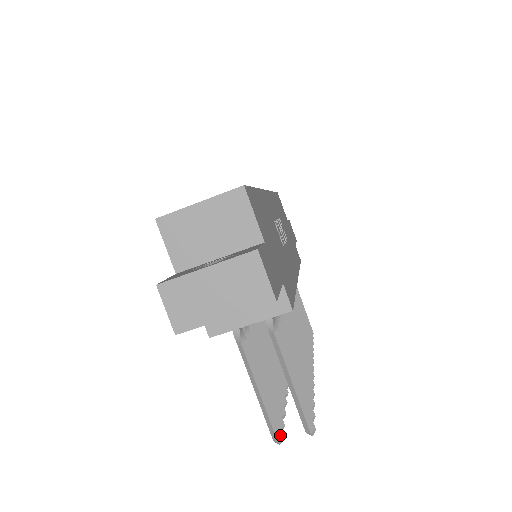
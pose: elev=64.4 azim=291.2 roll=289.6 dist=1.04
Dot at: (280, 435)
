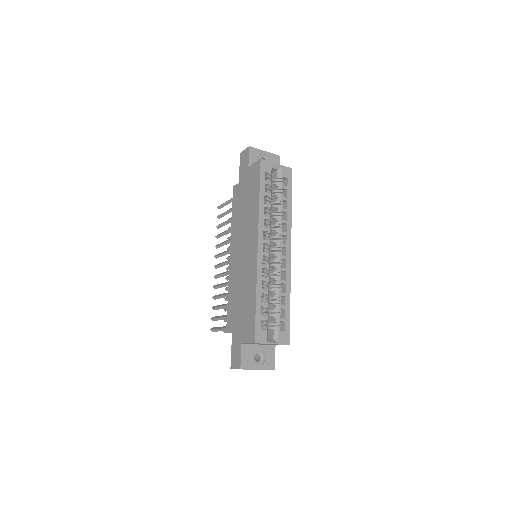
Dot at: occluded
